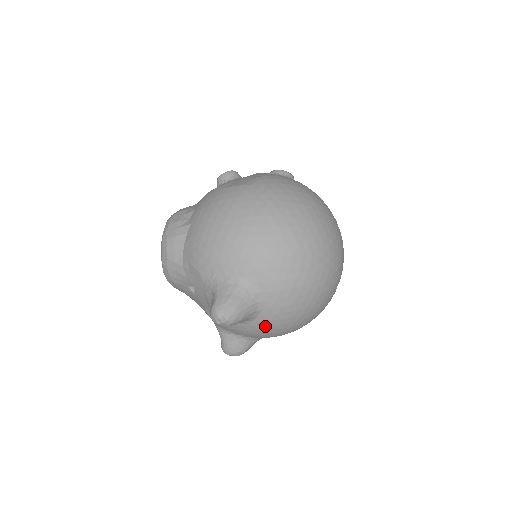
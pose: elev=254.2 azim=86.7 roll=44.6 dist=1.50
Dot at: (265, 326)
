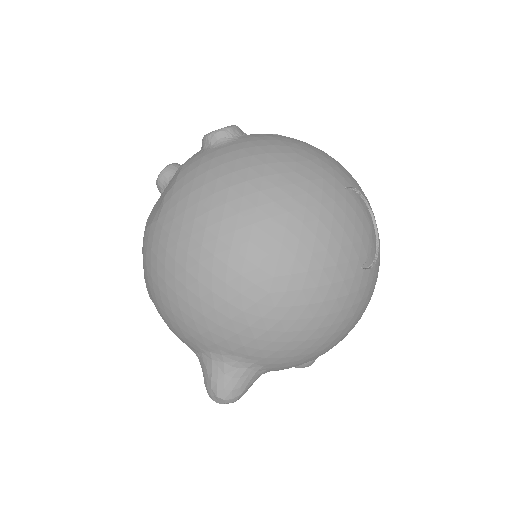
Dot at: (289, 367)
